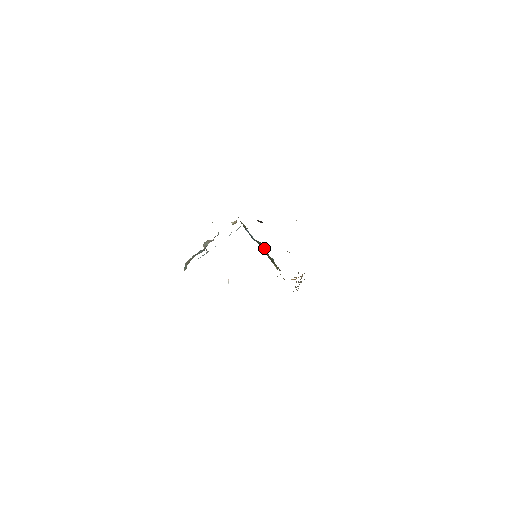
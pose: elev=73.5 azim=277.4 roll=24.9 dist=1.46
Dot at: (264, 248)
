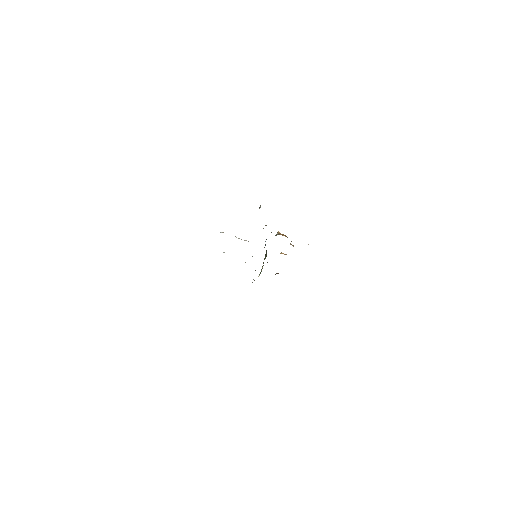
Dot at: (266, 256)
